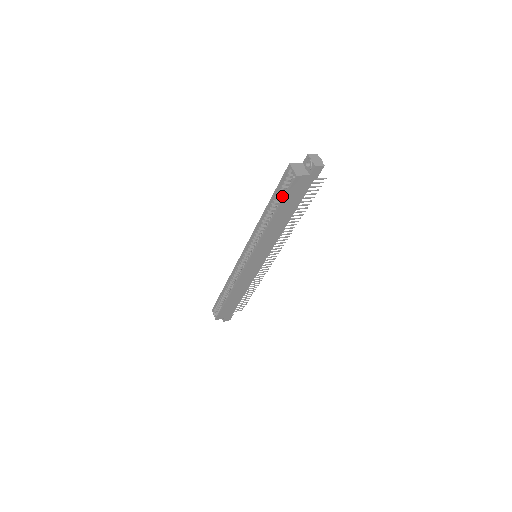
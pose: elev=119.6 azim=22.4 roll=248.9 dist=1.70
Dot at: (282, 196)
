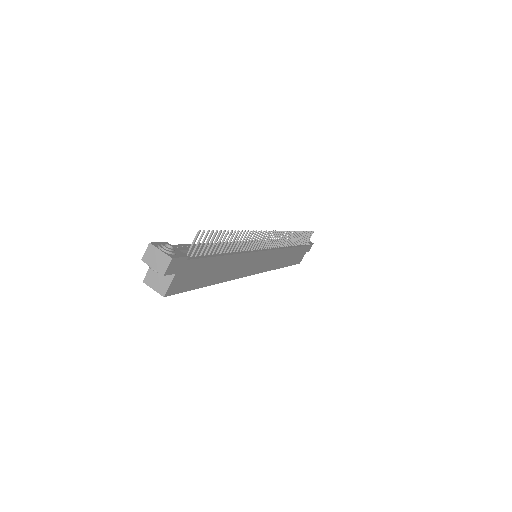
Dot at: occluded
